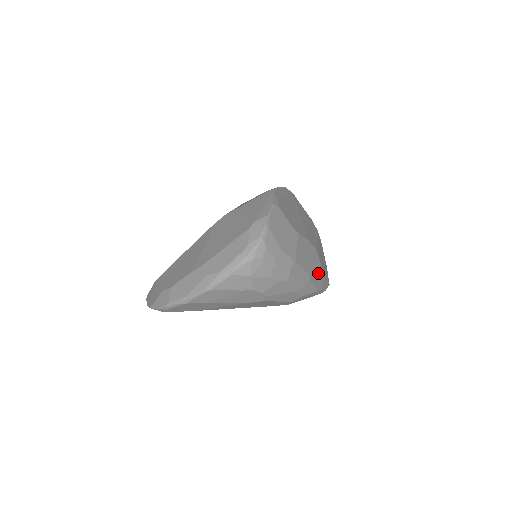
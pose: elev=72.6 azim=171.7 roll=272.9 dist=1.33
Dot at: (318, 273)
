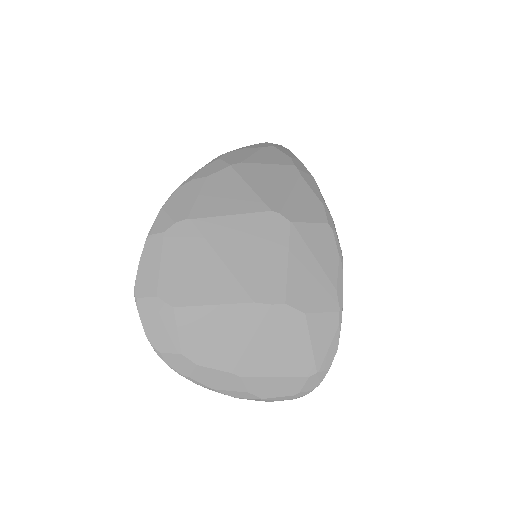
Dot at: occluded
